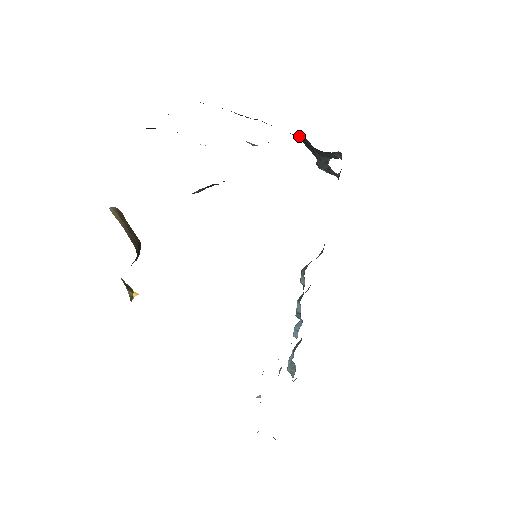
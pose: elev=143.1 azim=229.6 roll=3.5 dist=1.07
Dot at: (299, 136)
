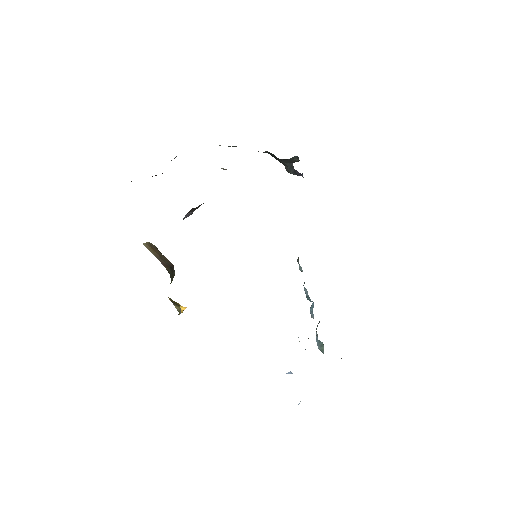
Dot at: (265, 152)
